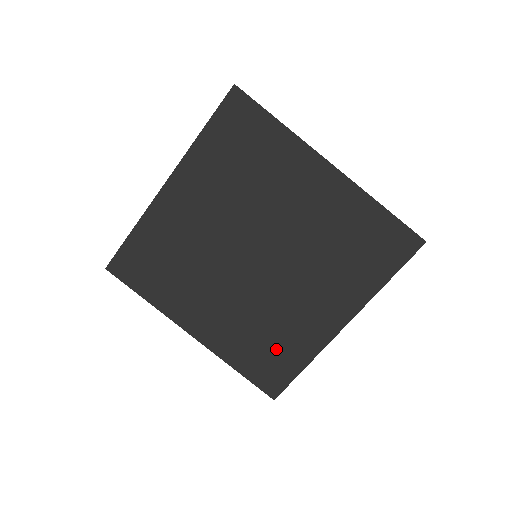
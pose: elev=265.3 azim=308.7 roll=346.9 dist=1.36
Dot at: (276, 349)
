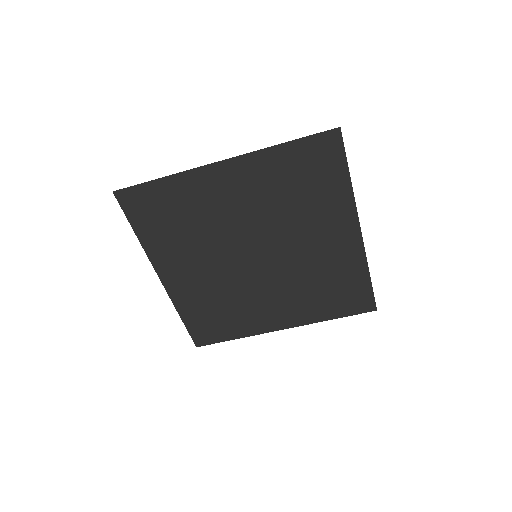
Dot at: (223, 319)
